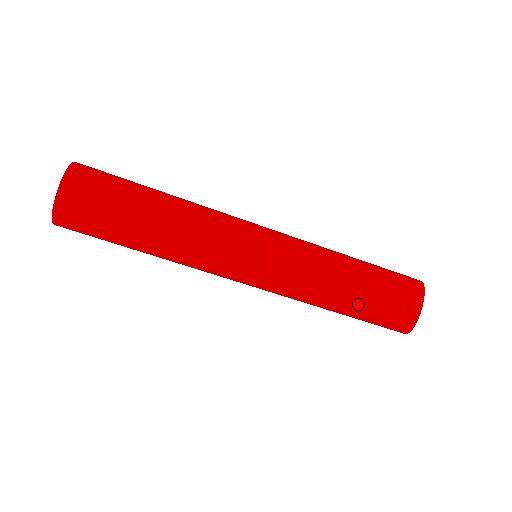
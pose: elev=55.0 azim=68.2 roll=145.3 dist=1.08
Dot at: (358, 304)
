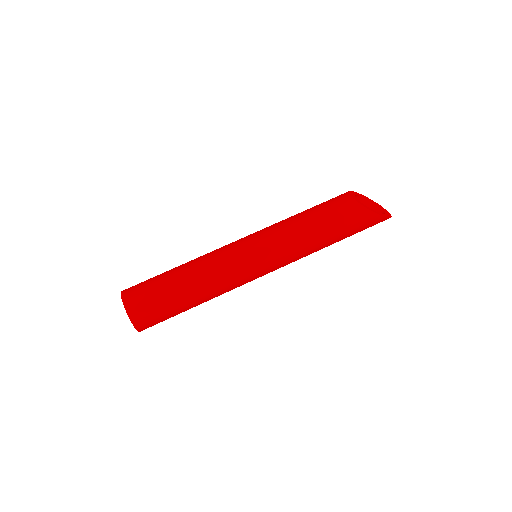
Dot at: (327, 218)
